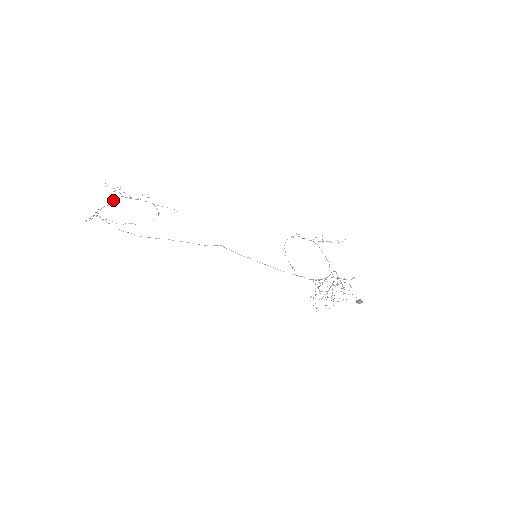
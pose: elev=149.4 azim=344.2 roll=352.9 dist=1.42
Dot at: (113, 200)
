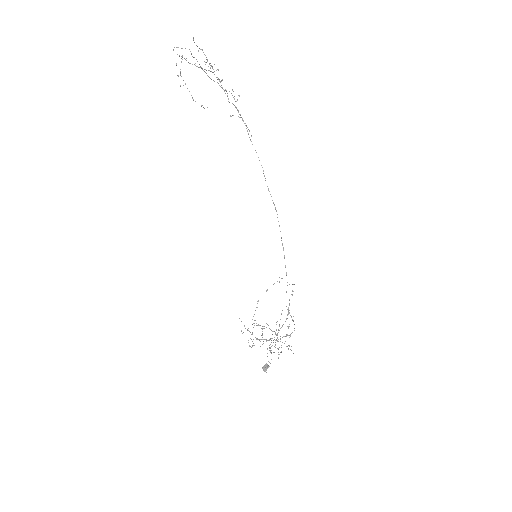
Dot at: occluded
